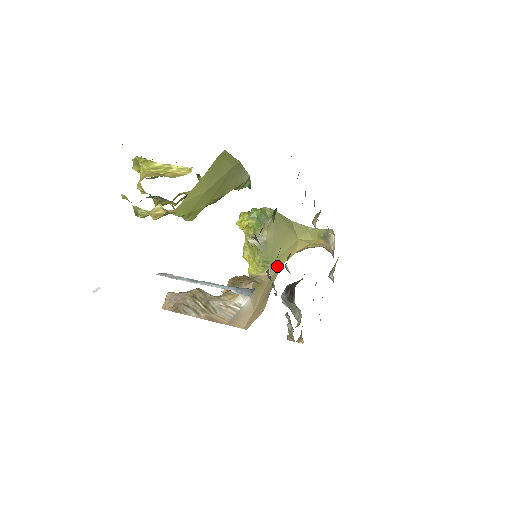
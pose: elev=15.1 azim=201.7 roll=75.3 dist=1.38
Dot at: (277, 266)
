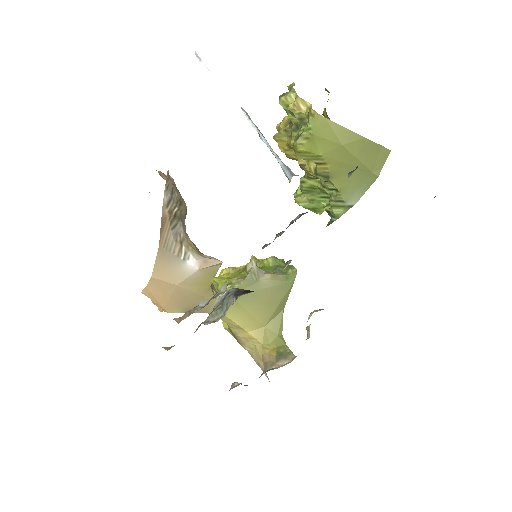
Dot at: (228, 310)
